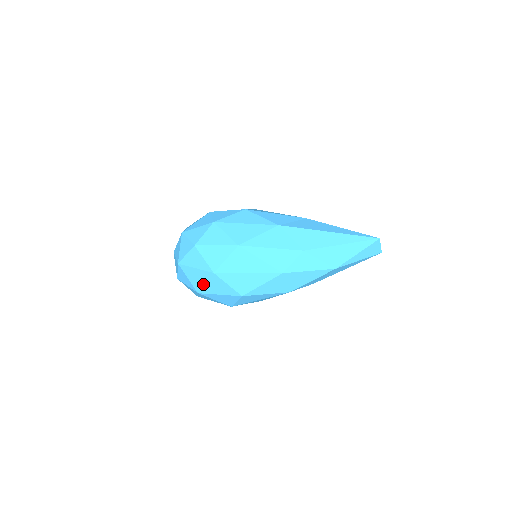
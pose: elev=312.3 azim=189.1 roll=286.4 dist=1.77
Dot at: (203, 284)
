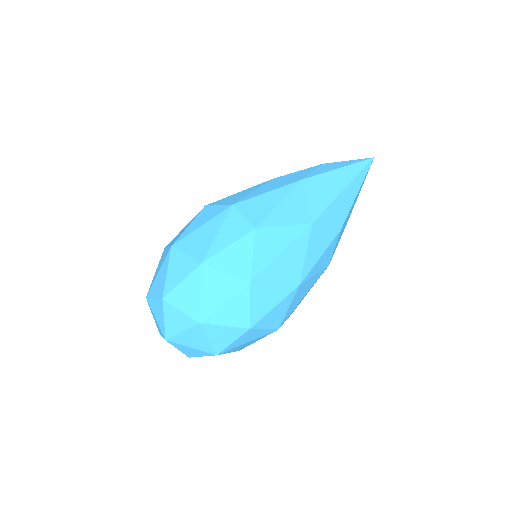
Dot at: occluded
